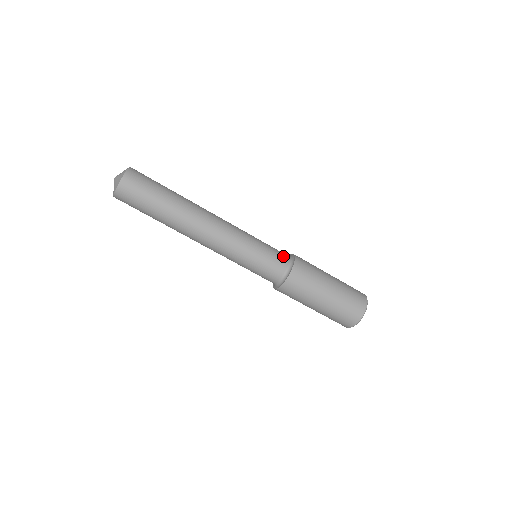
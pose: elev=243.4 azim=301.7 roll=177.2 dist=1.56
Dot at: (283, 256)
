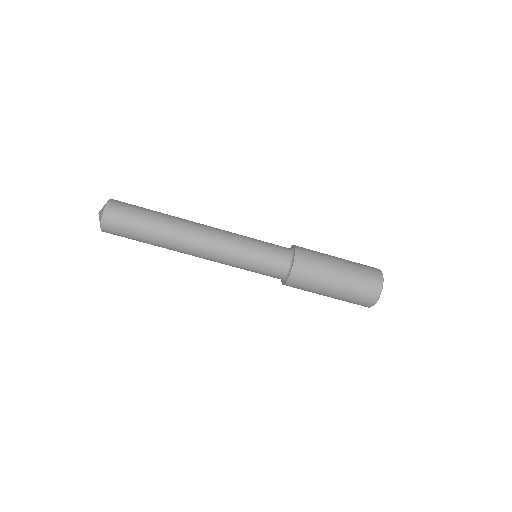
Dot at: (281, 259)
